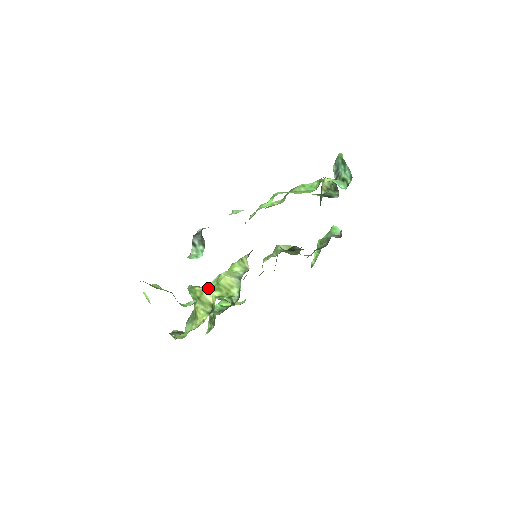
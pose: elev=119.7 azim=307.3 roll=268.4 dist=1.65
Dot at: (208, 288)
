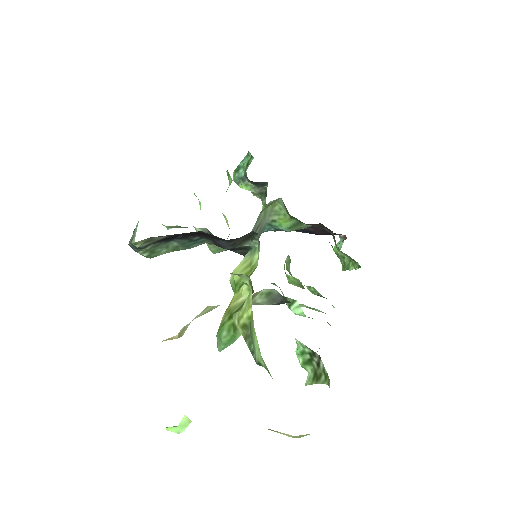
Dot at: (230, 302)
